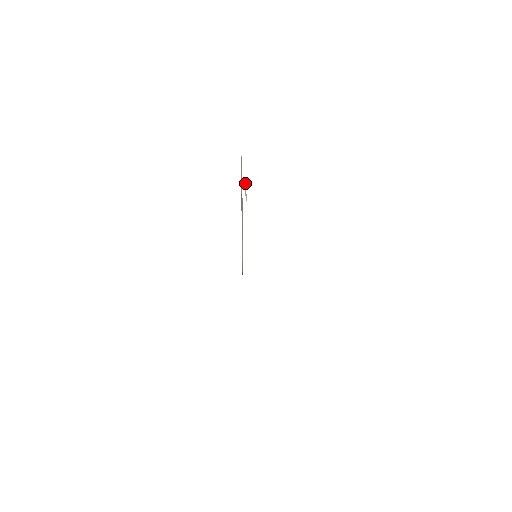
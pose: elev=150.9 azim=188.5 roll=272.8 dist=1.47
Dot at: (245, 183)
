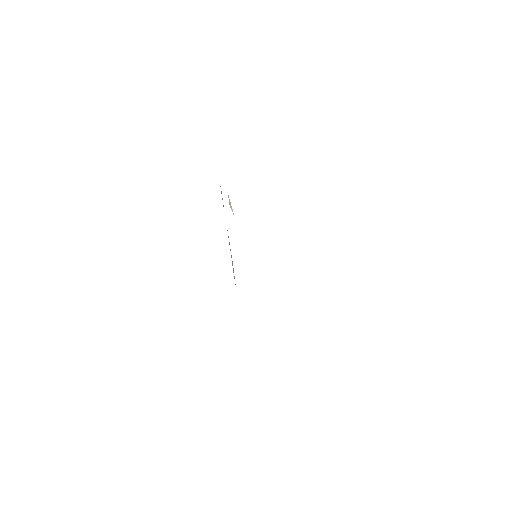
Dot at: (228, 196)
